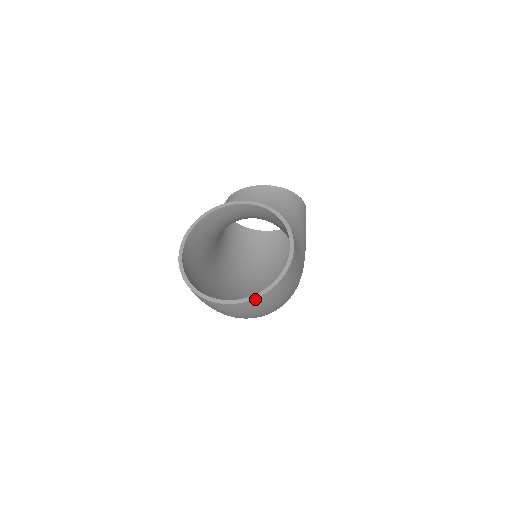
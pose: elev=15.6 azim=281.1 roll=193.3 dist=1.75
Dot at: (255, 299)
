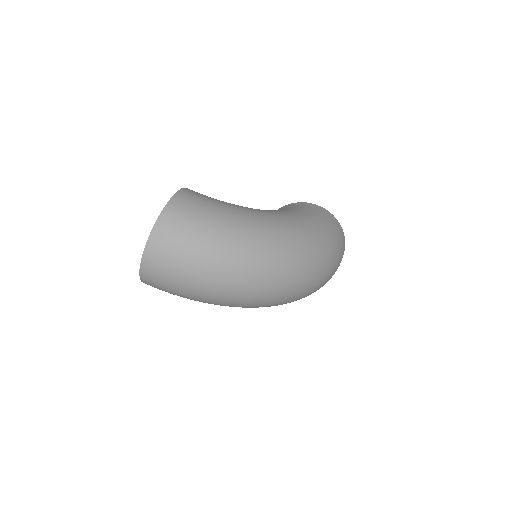
Dot at: (151, 236)
